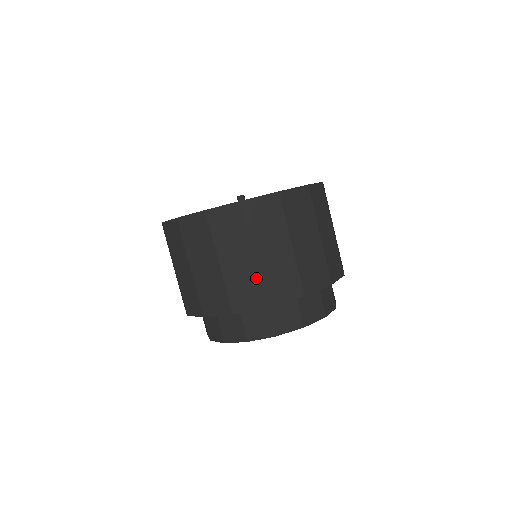
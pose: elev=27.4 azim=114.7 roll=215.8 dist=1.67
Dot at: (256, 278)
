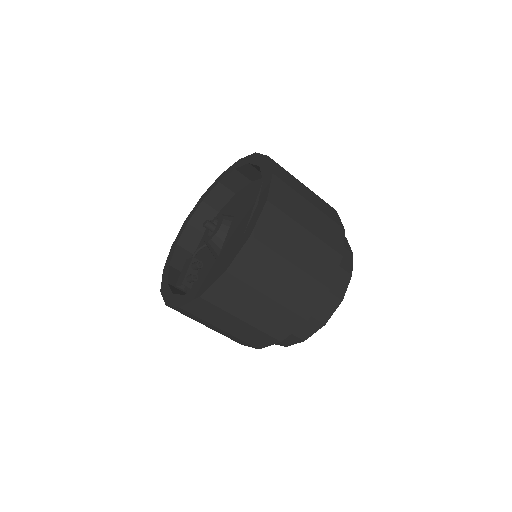
Dot at: (257, 331)
